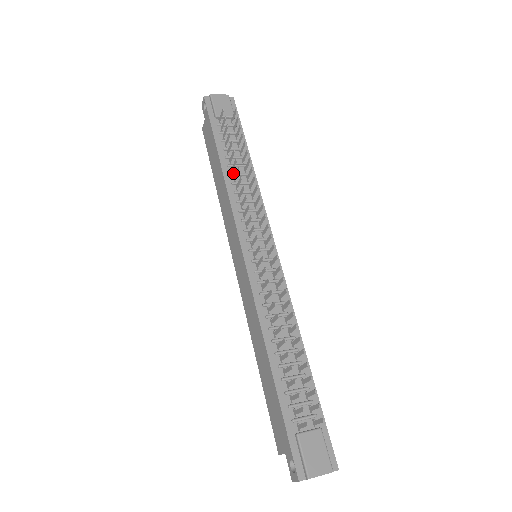
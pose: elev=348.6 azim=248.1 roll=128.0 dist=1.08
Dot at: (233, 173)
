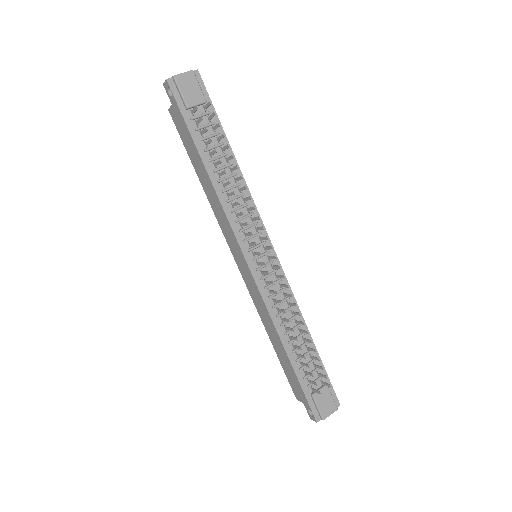
Dot at: (221, 179)
